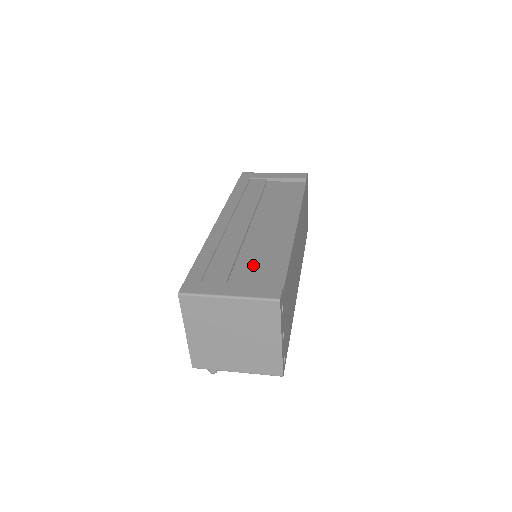
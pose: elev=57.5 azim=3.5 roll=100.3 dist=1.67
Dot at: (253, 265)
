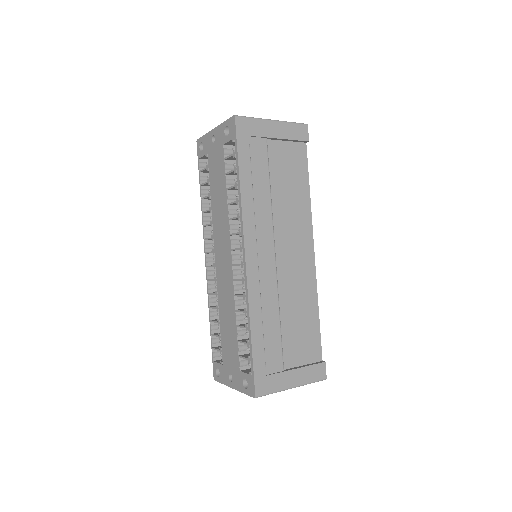
Dot at: (295, 332)
